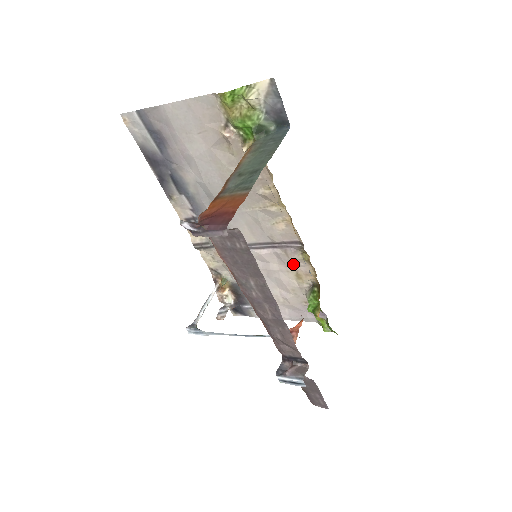
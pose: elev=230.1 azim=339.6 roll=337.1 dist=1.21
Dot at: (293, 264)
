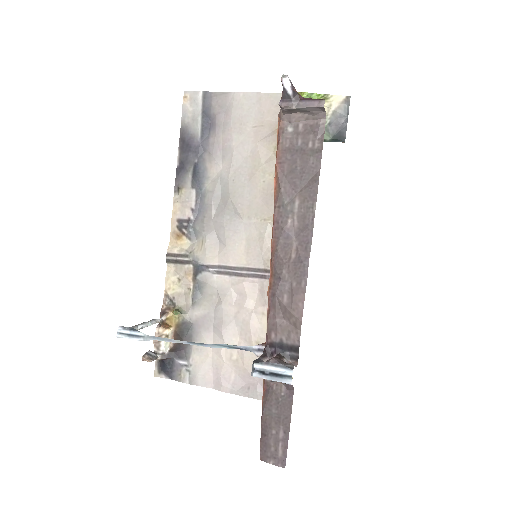
Dot at: occluded
